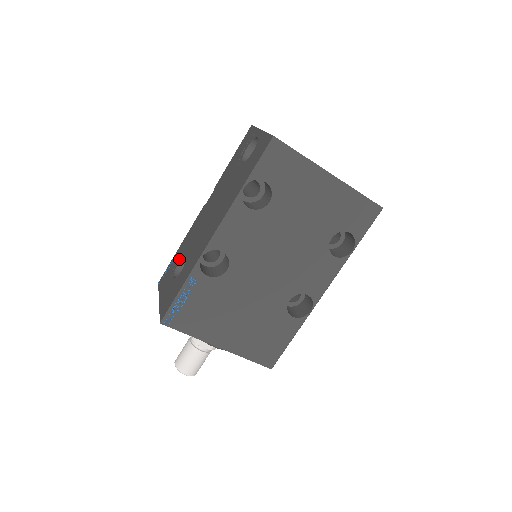
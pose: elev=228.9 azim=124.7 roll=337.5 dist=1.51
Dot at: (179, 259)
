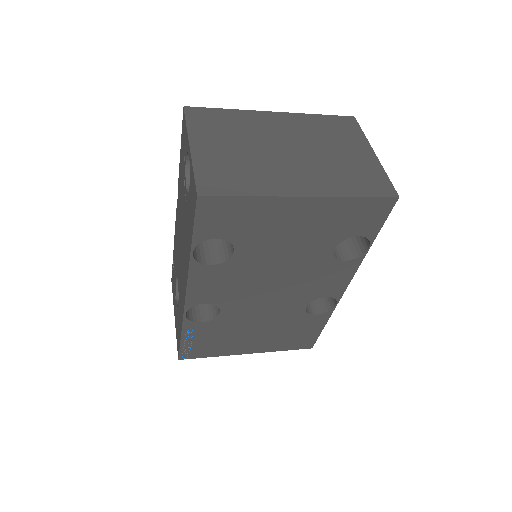
Dot at: (175, 275)
